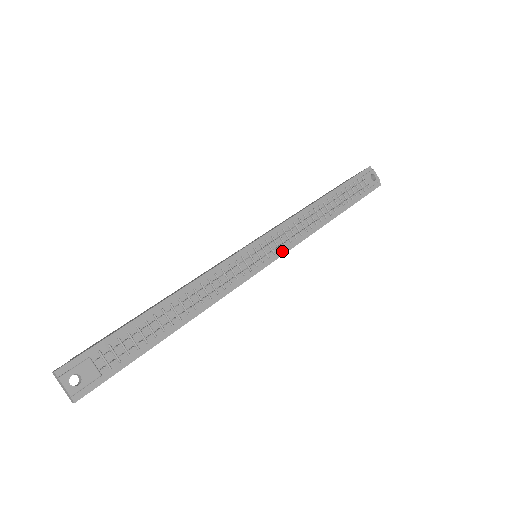
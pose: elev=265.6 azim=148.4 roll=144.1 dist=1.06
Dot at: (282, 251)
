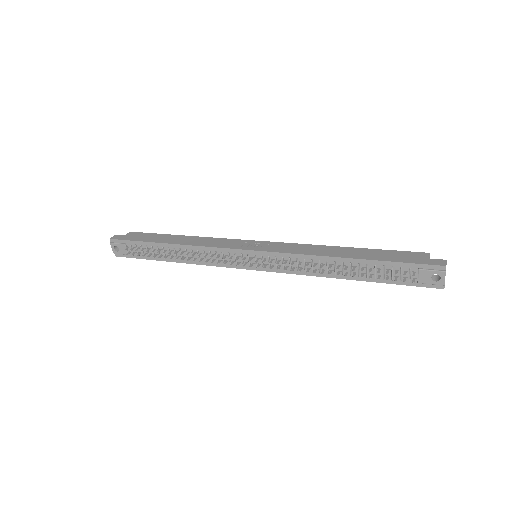
Dot at: (272, 269)
